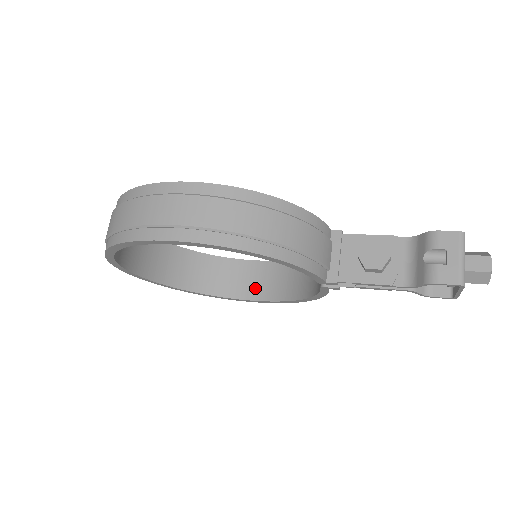
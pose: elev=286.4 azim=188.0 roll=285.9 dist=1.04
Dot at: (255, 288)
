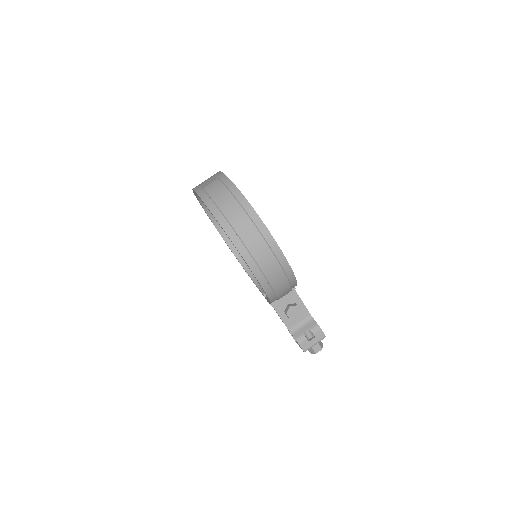
Dot at: occluded
